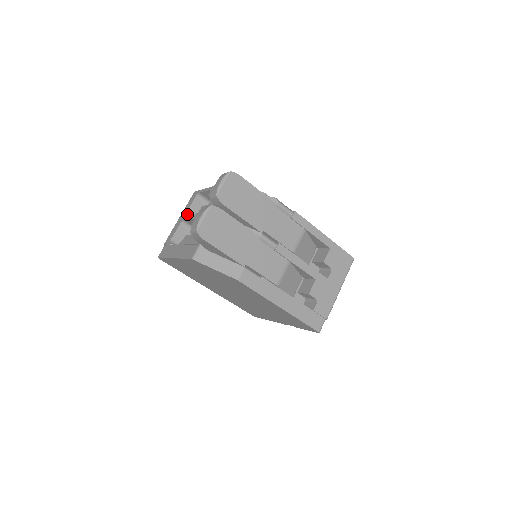
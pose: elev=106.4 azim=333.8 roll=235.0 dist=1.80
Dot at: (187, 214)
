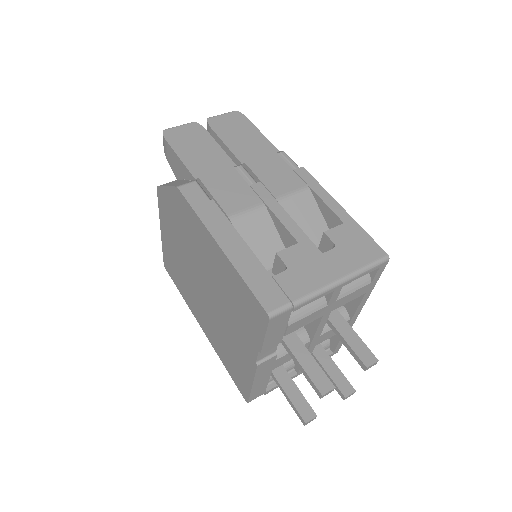
Dot at: occluded
